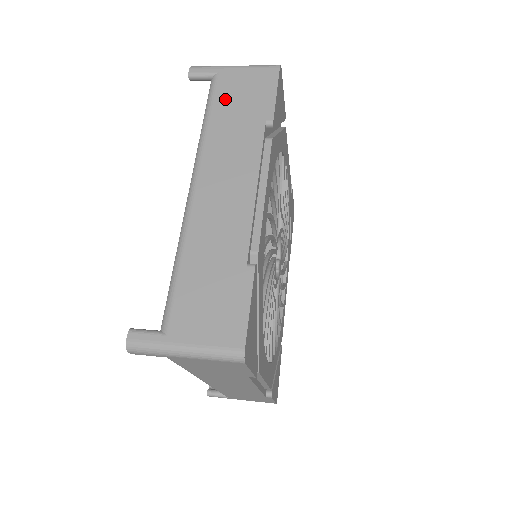
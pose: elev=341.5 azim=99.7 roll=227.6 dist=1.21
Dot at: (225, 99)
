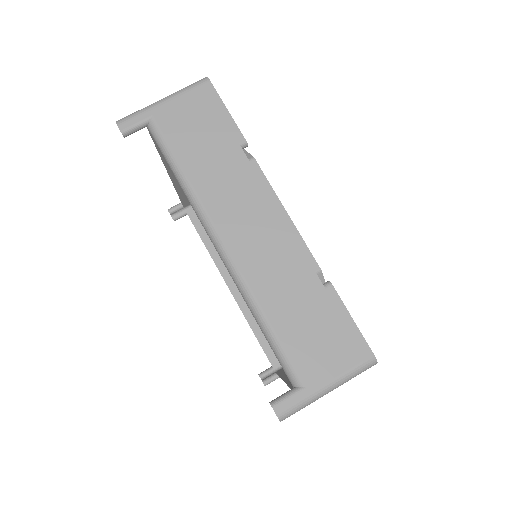
Dot at: (182, 142)
